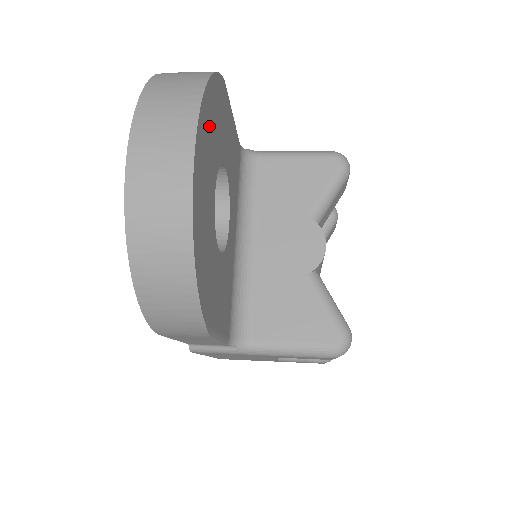
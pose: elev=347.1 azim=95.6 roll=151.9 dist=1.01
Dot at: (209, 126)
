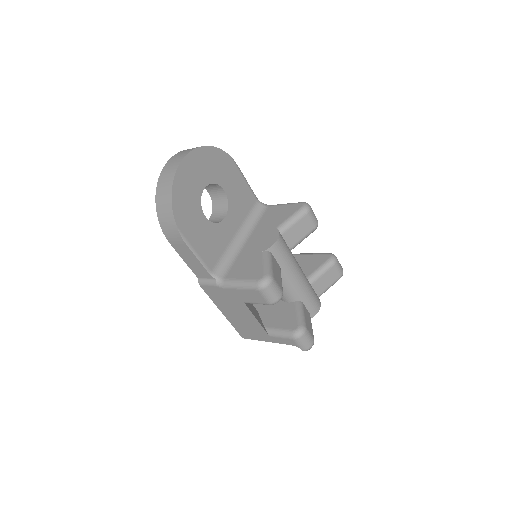
Dot at: (203, 161)
